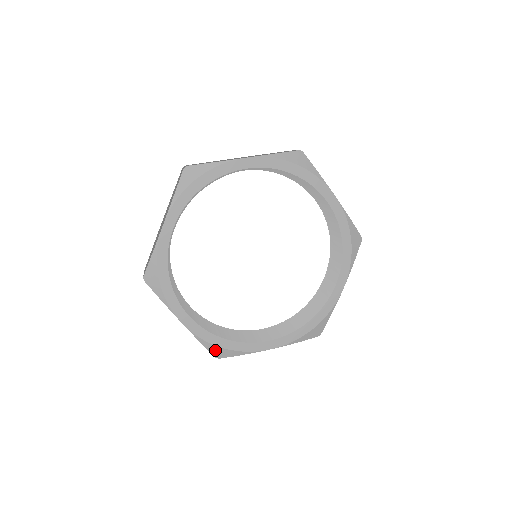
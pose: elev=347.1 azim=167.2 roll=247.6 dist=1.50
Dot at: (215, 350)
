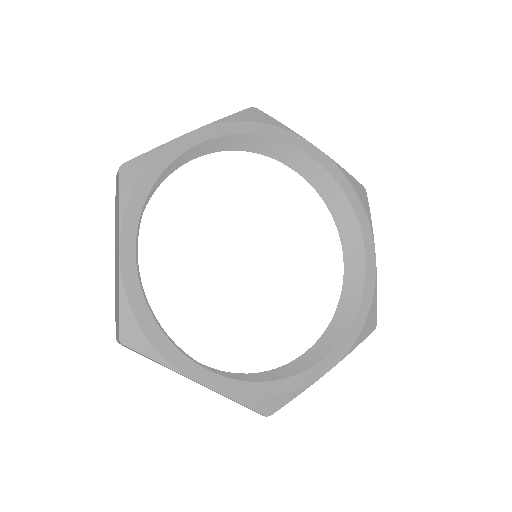
Dot at: (261, 405)
